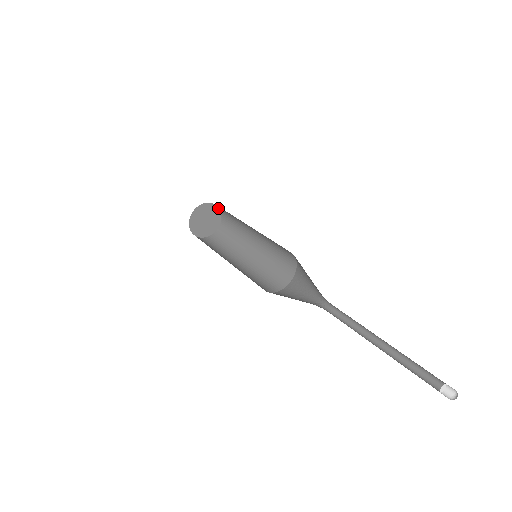
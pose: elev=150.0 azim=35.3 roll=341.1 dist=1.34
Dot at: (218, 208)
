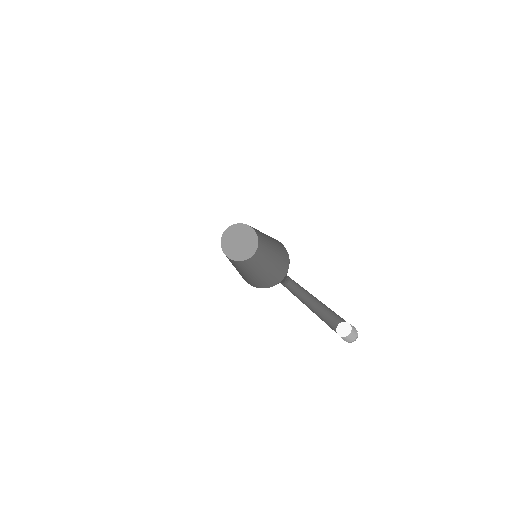
Dot at: (244, 225)
